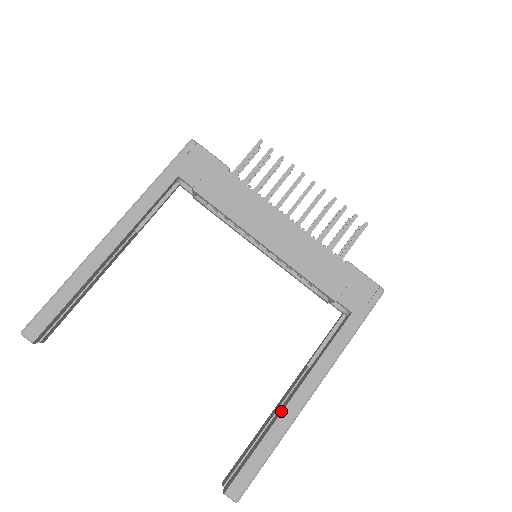
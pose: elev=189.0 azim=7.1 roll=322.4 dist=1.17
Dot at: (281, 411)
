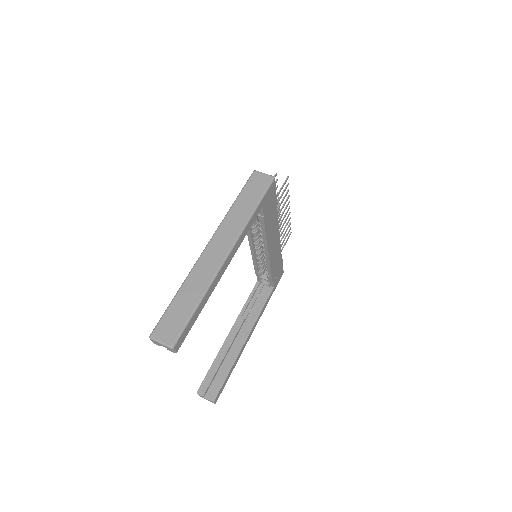
Dot at: (241, 349)
